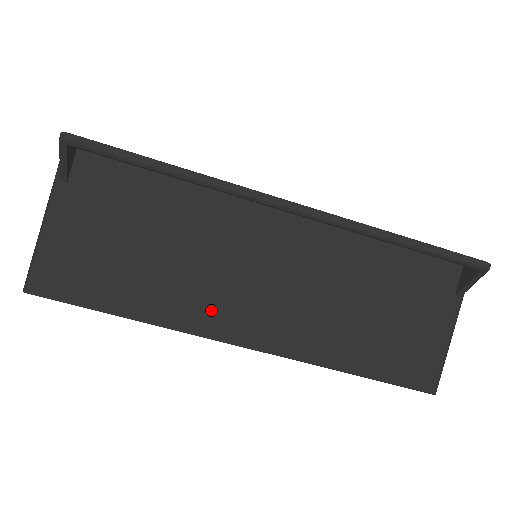
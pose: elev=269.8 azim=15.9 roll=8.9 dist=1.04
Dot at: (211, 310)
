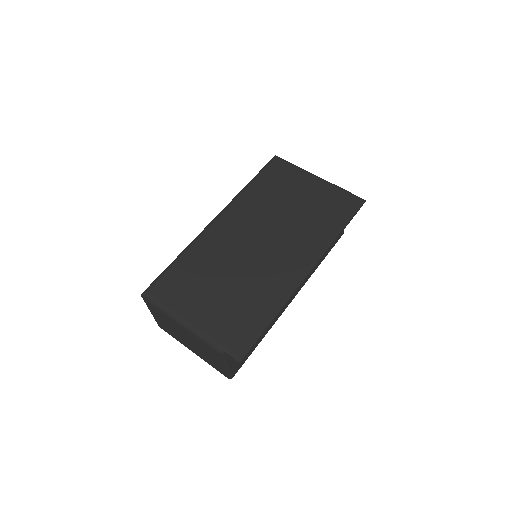
Dot at: occluded
